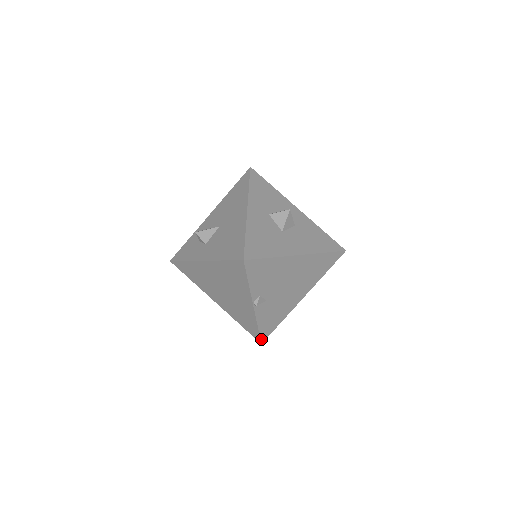
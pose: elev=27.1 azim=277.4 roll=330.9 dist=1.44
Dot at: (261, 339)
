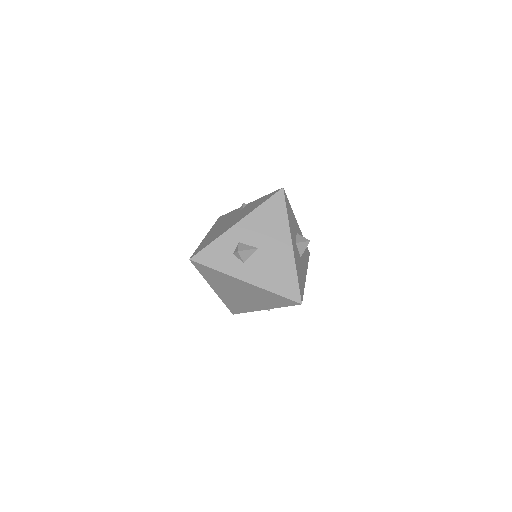
Dot at: (237, 313)
